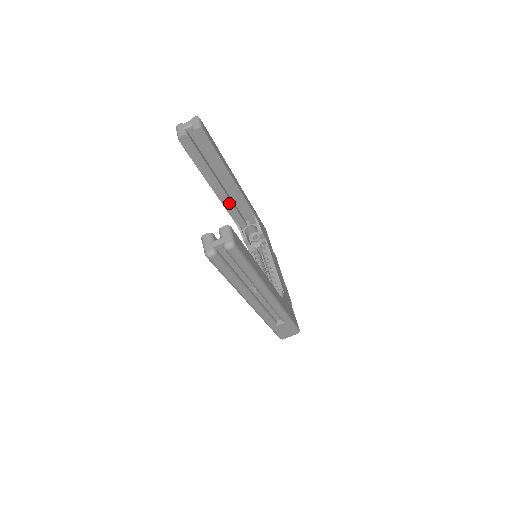
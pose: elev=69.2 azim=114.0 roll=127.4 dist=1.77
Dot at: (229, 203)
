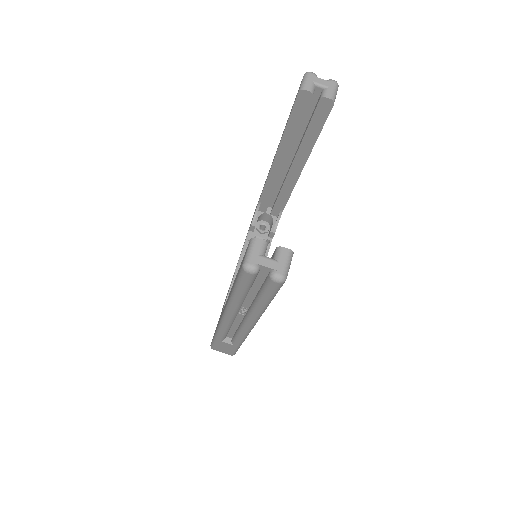
Dot at: (274, 183)
